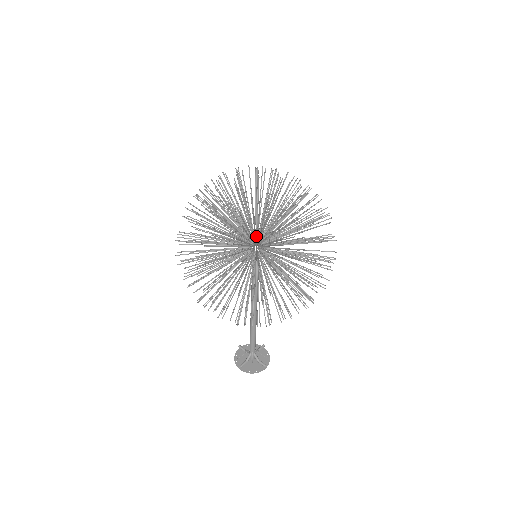
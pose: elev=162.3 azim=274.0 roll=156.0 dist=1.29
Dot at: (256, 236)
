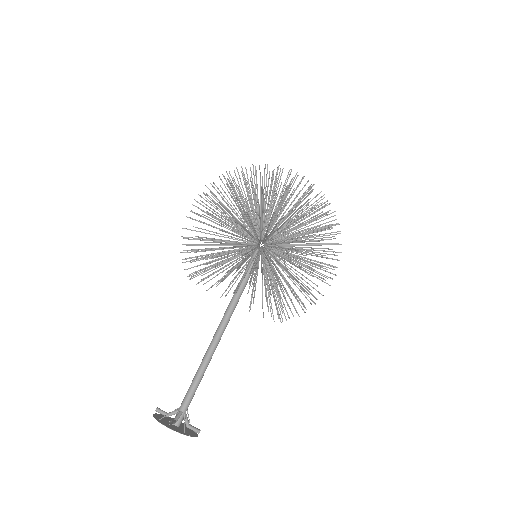
Dot at: occluded
